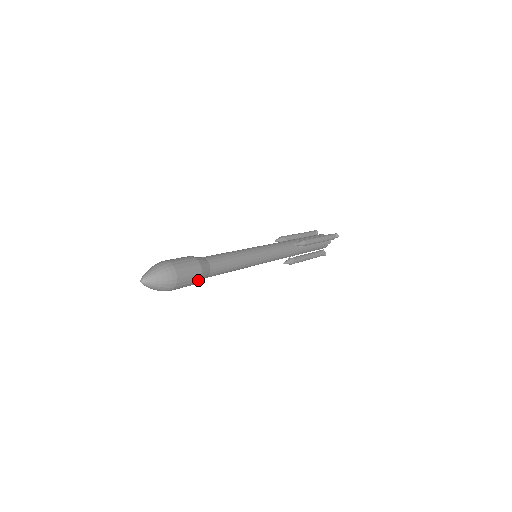
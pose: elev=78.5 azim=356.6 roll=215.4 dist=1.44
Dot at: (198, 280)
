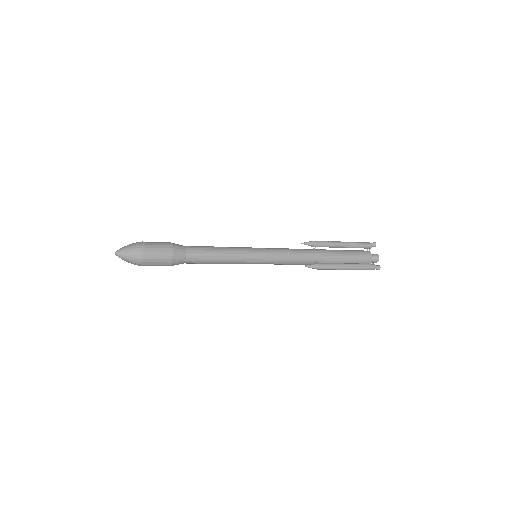
Dot at: (170, 251)
